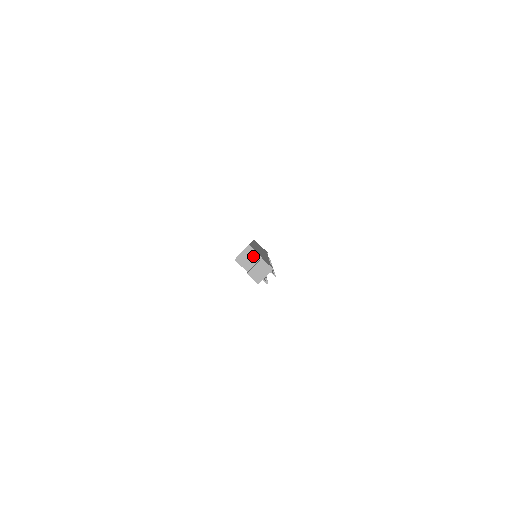
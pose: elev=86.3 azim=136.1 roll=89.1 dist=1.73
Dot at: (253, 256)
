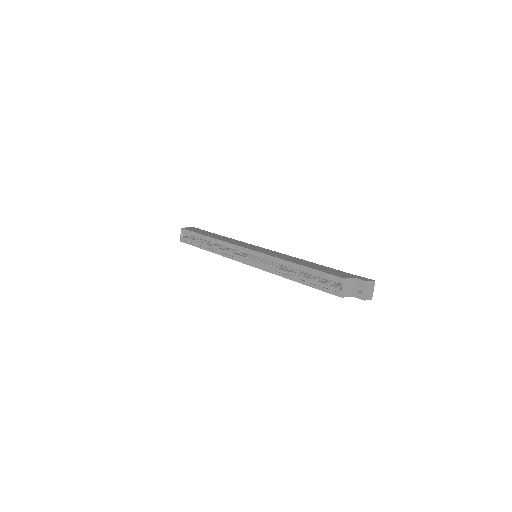
Dot at: (350, 283)
